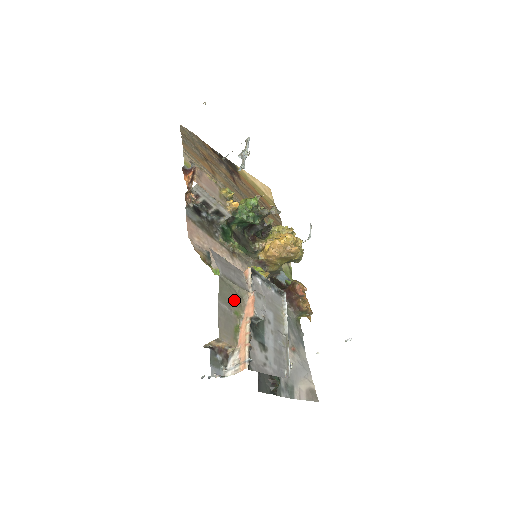
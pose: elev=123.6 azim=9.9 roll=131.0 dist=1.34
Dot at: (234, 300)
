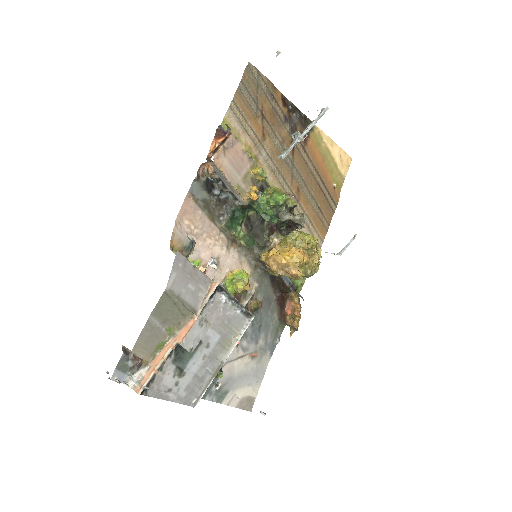
Dot at: (173, 317)
